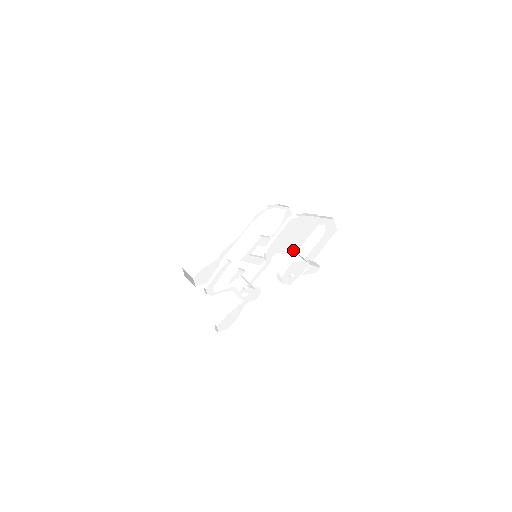
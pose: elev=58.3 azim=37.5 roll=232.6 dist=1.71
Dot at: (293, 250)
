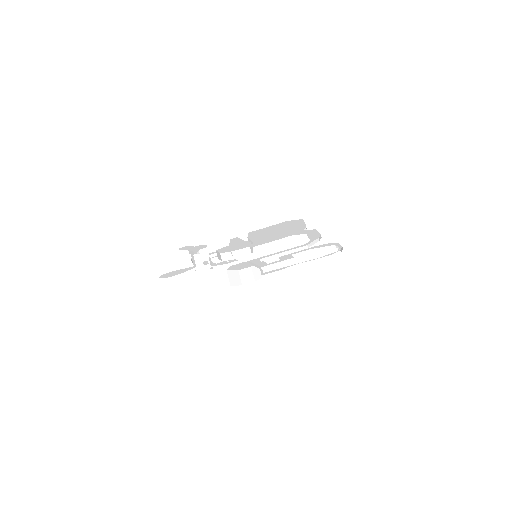
Dot at: occluded
